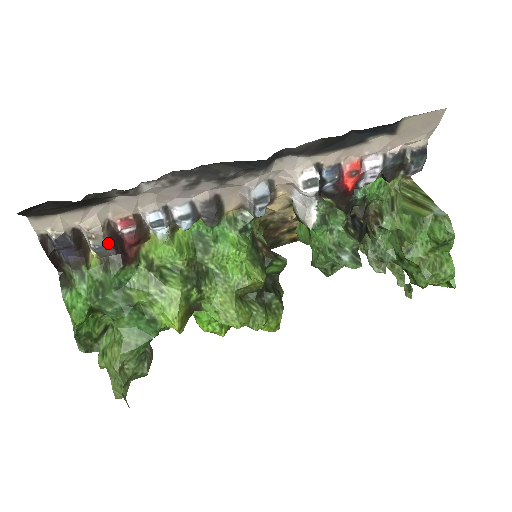
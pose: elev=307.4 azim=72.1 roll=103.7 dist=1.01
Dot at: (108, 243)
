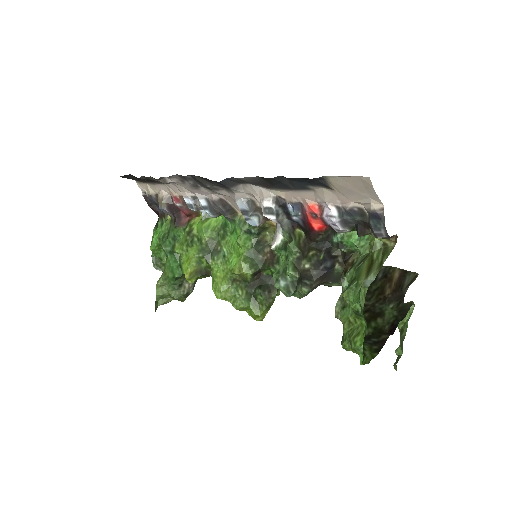
Dot at: (166, 208)
